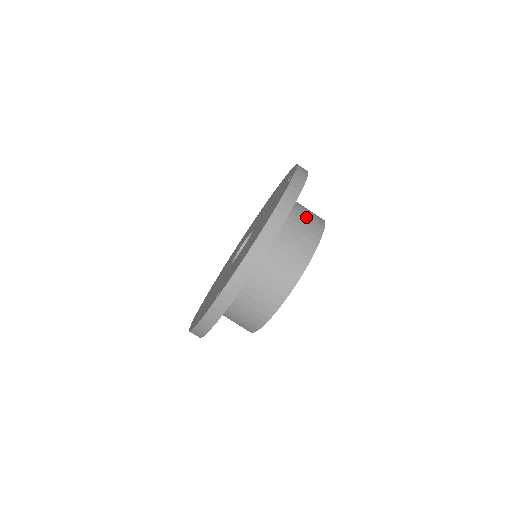
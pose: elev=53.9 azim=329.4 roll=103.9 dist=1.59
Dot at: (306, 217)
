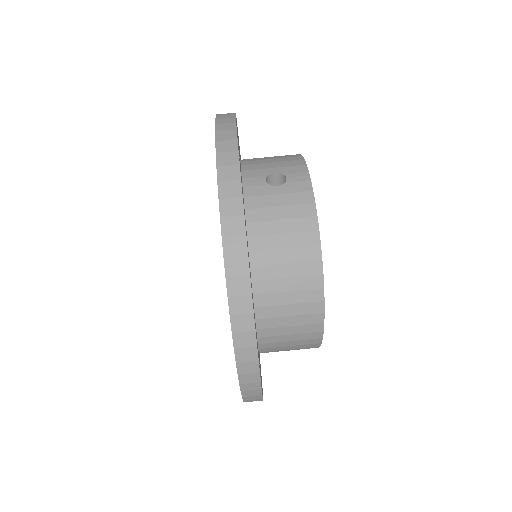
Dot at: (277, 179)
